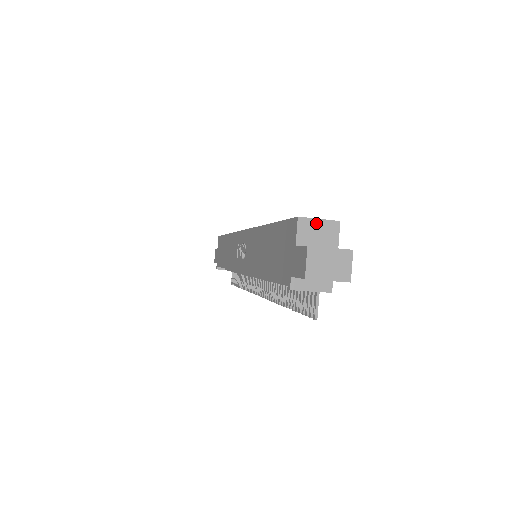
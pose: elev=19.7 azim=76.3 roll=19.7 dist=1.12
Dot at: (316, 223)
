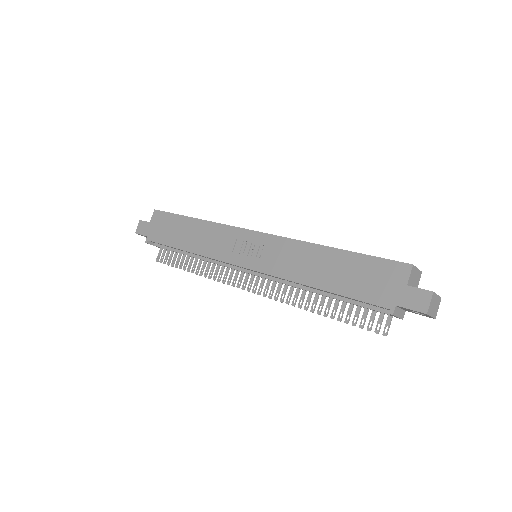
Dot at: (416, 271)
